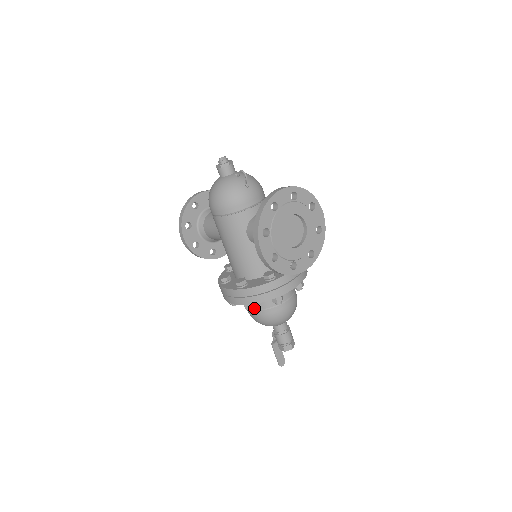
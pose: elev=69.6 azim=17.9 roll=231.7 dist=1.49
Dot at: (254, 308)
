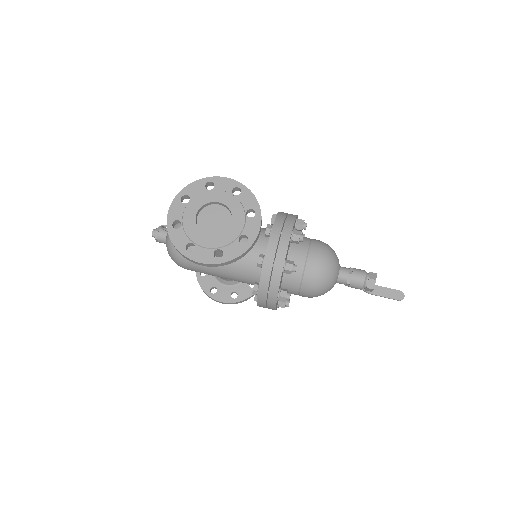
Dot at: (297, 292)
